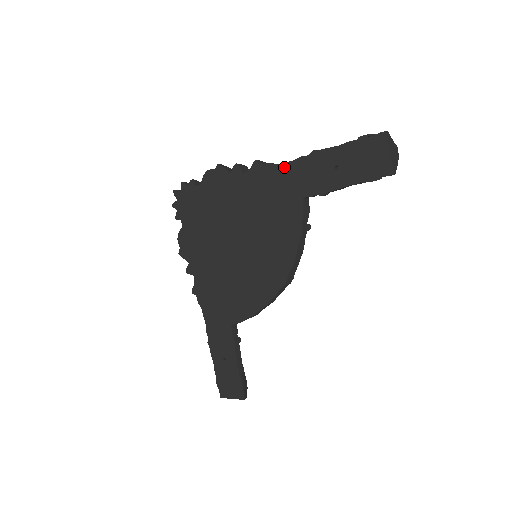
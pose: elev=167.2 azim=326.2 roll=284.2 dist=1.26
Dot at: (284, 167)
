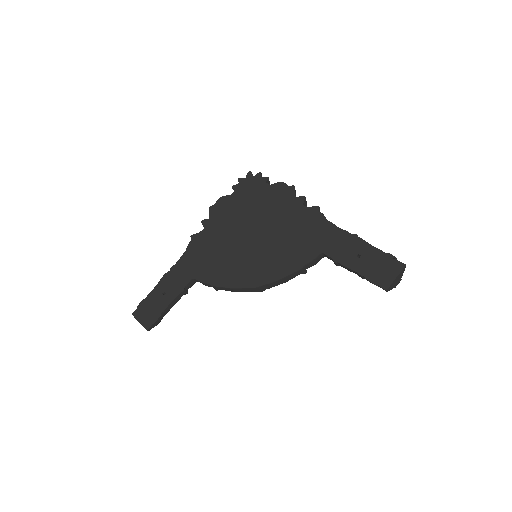
Dot at: (330, 226)
